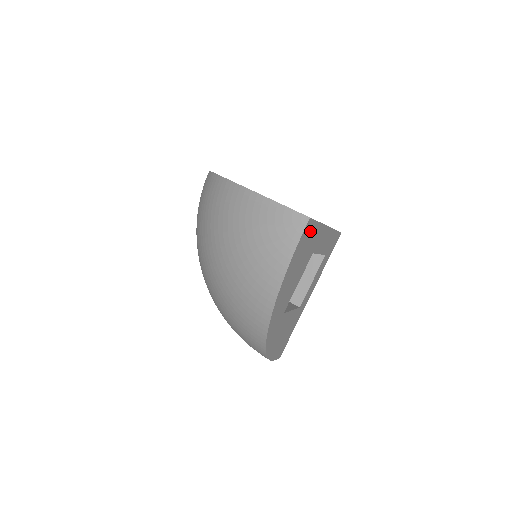
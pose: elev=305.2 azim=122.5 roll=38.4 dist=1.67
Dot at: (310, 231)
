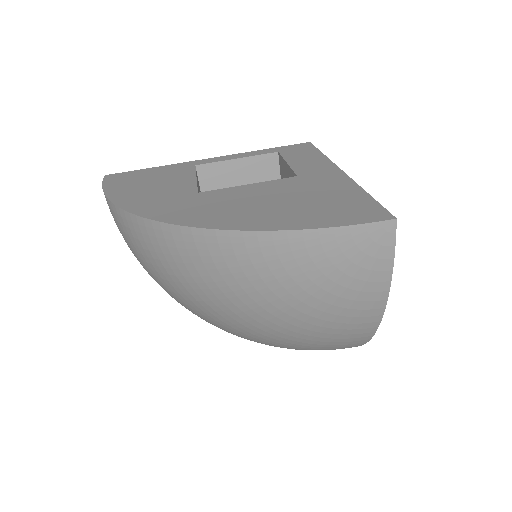
Dot at: occluded
